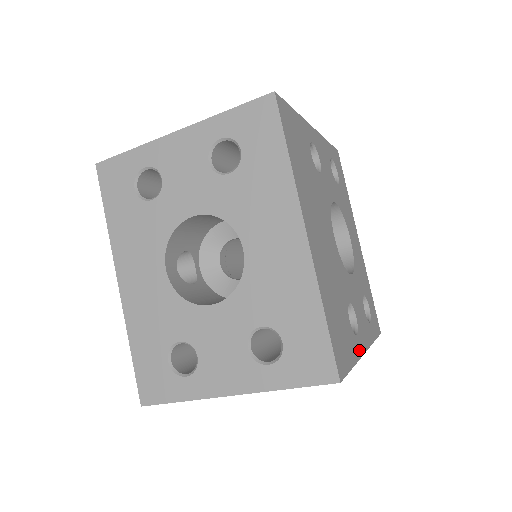
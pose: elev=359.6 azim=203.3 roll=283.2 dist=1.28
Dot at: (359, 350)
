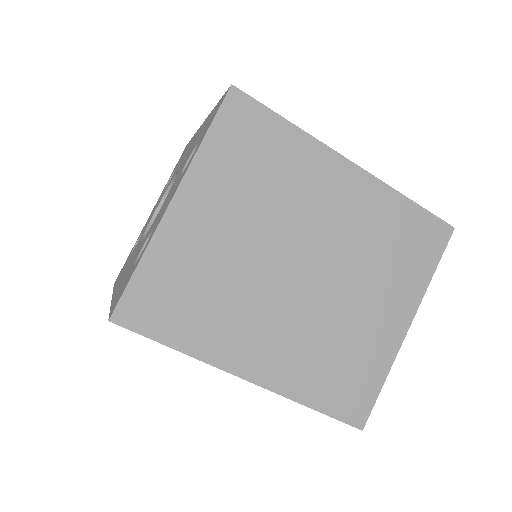
Dot at: occluded
